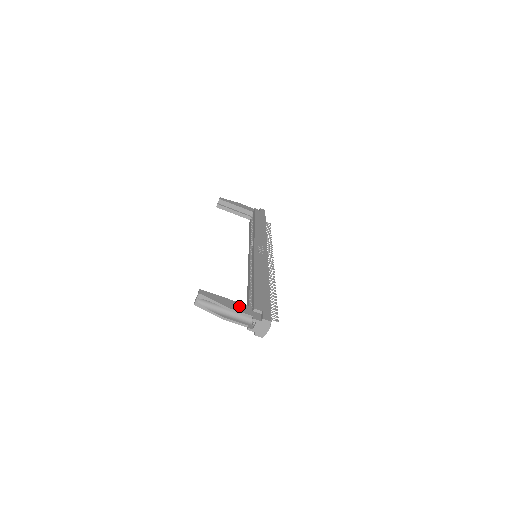
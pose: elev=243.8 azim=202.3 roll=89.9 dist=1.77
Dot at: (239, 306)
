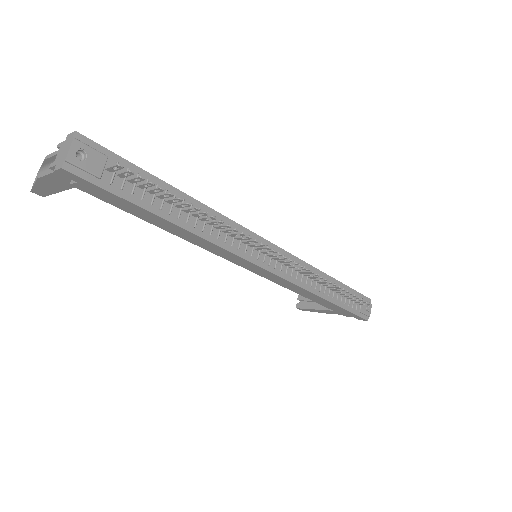
Dot at: occluded
